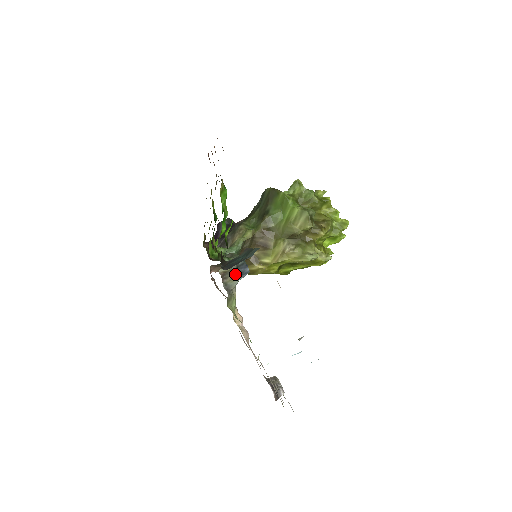
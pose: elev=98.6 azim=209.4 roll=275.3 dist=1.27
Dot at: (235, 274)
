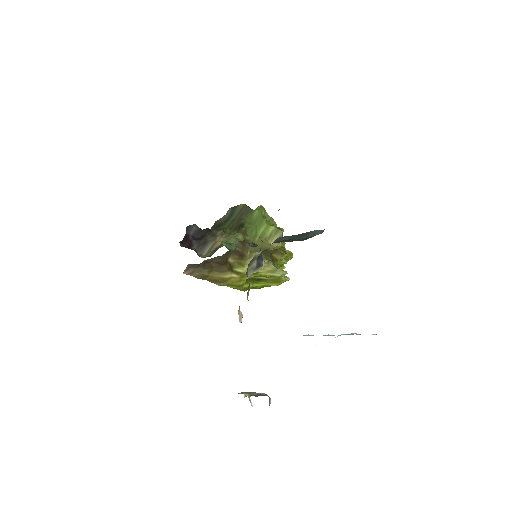
Dot at: (255, 264)
